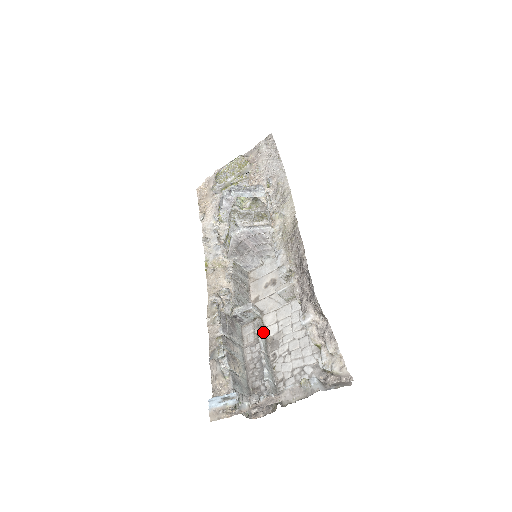
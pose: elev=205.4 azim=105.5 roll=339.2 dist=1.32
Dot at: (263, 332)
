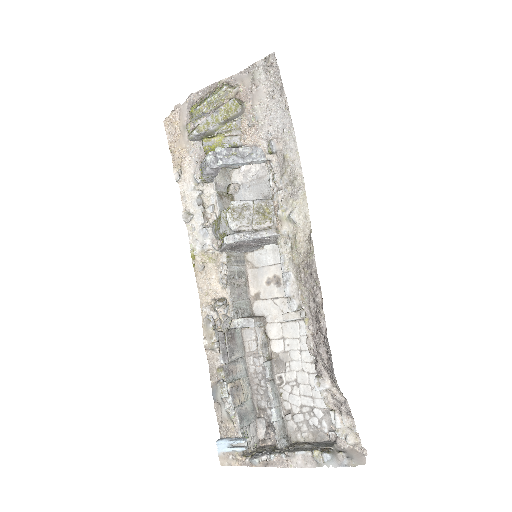
Dot at: (267, 350)
